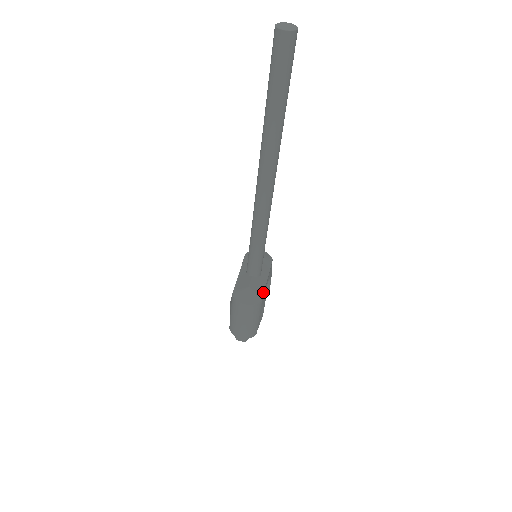
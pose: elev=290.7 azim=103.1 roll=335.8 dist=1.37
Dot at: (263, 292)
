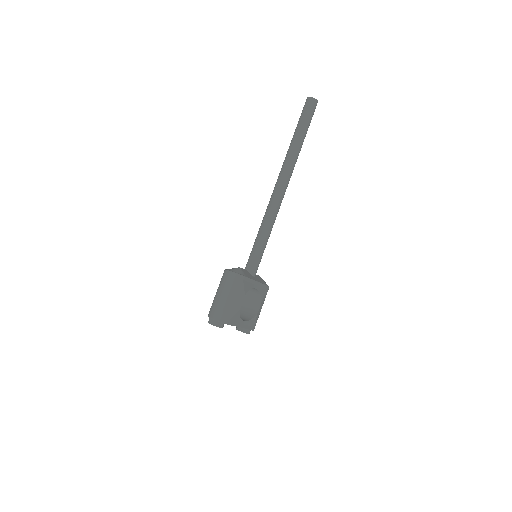
Dot at: (249, 277)
